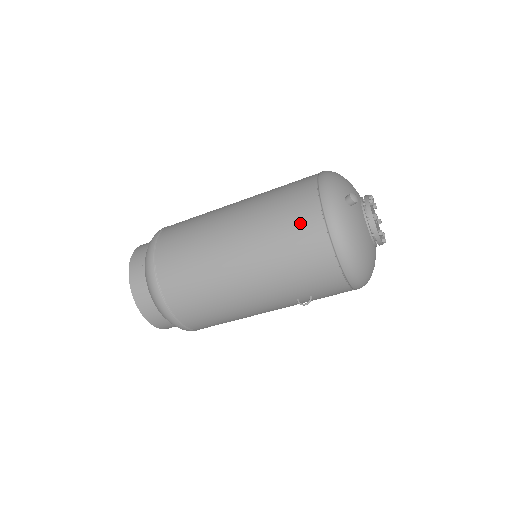
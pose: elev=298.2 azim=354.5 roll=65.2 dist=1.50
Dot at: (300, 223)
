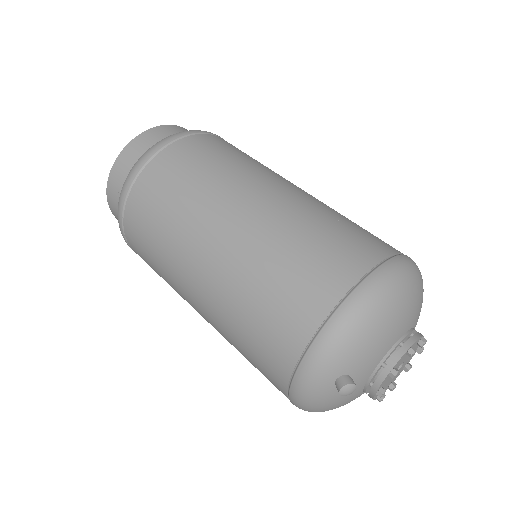
Dot at: (264, 356)
